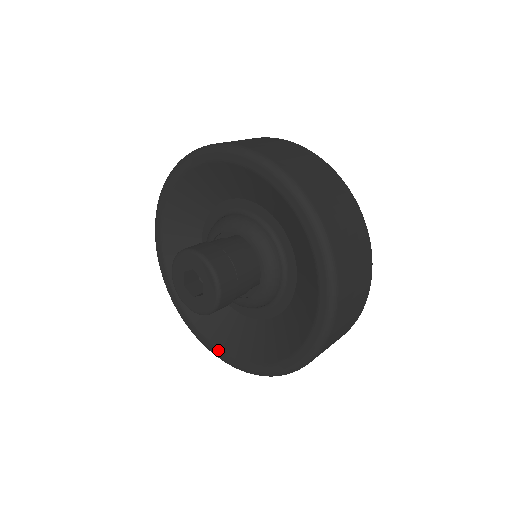
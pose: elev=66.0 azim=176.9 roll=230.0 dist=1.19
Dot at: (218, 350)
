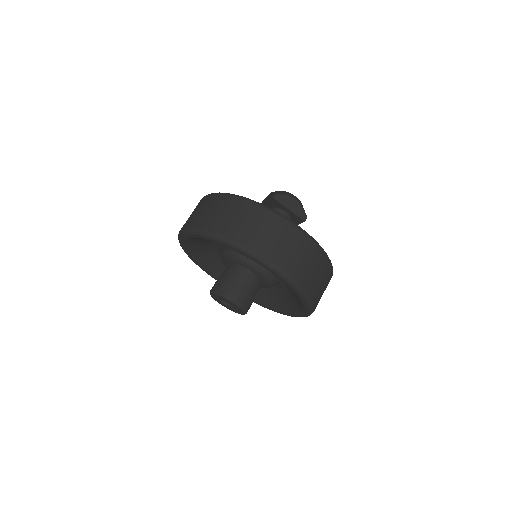
Dot at: (292, 314)
